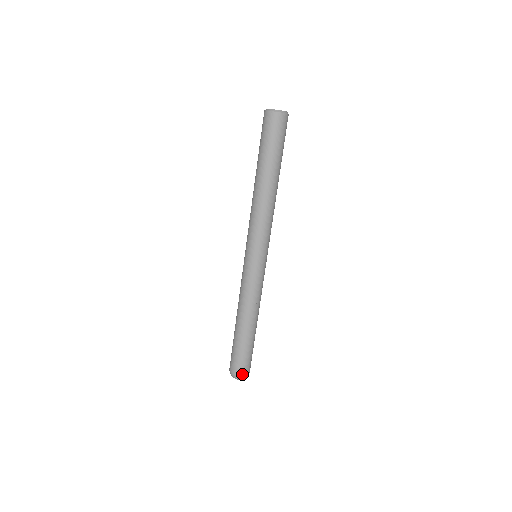
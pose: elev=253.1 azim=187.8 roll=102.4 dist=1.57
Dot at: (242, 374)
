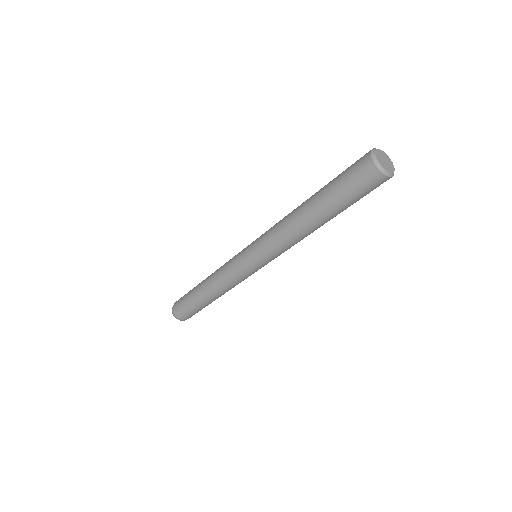
Dot at: (176, 315)
